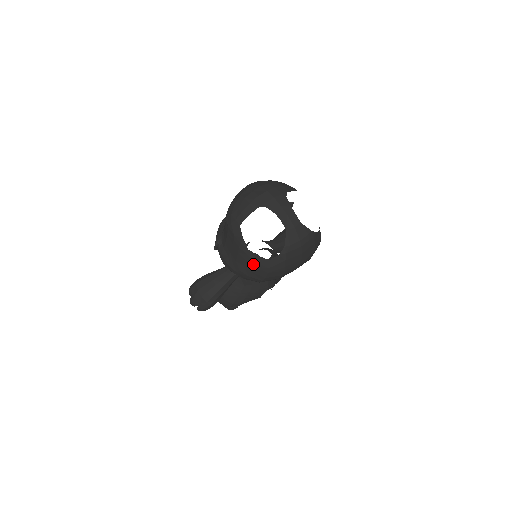
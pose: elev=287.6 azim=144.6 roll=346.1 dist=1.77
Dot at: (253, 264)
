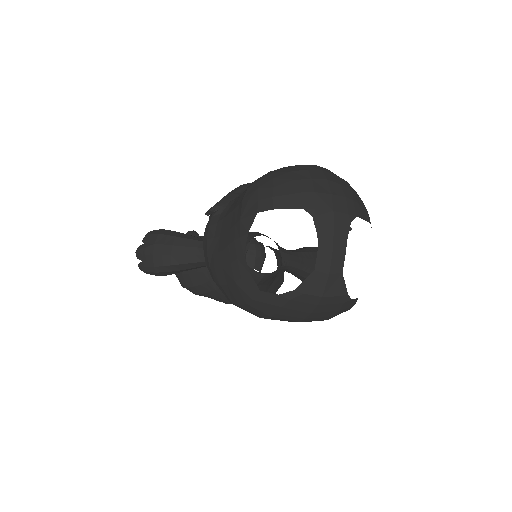
Dot at: (236, 277)
